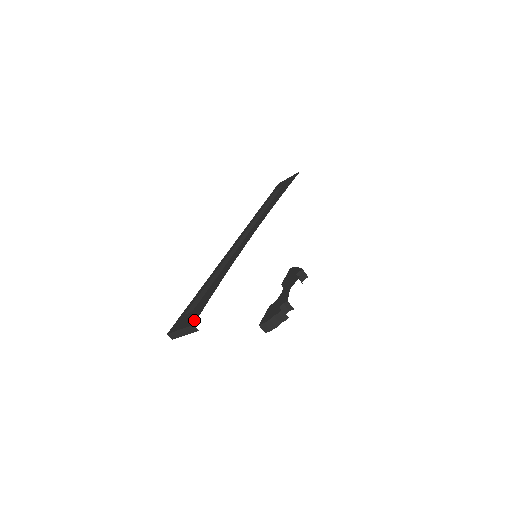
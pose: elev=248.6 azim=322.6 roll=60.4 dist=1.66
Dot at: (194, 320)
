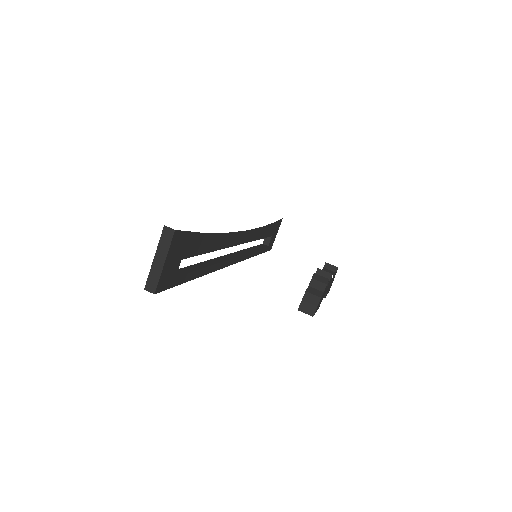
Dot at: occluded
